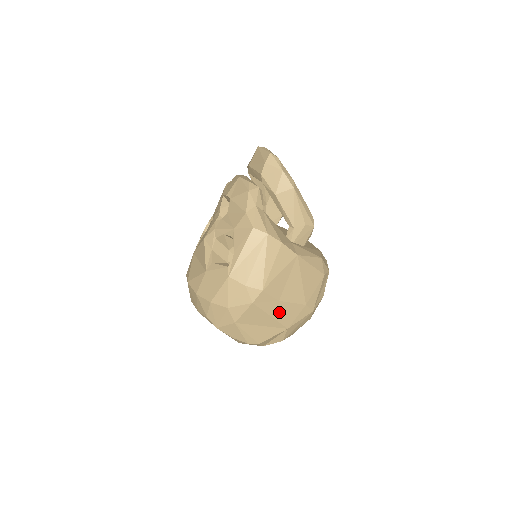
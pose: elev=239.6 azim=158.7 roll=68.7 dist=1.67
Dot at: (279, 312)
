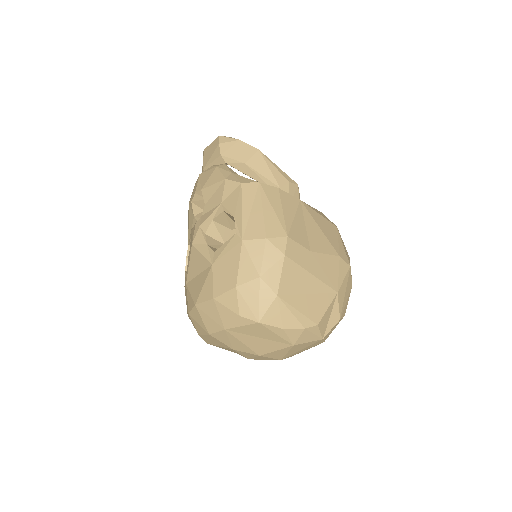
Dot at: (318, 268)
